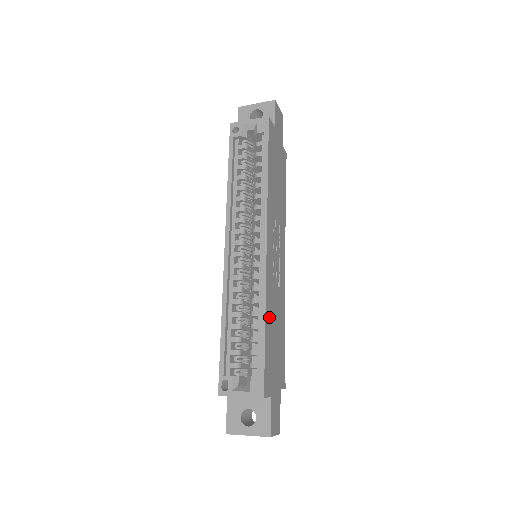
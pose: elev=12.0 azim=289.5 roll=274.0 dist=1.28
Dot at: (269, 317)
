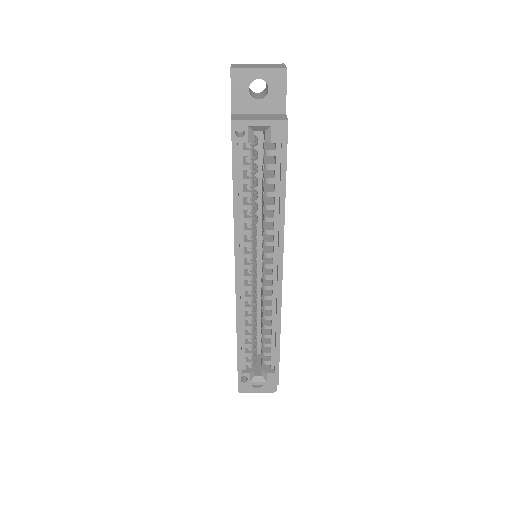
Dot at: occluded
